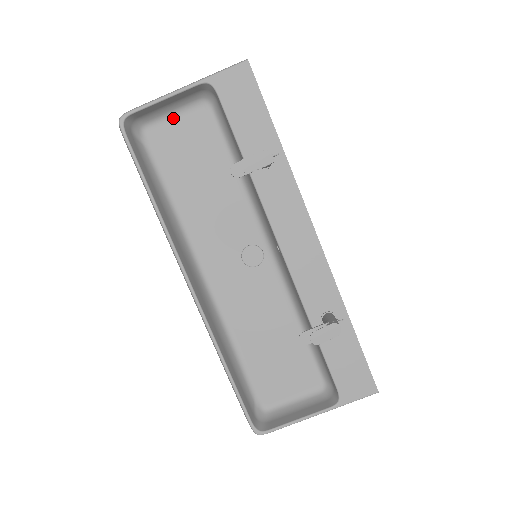
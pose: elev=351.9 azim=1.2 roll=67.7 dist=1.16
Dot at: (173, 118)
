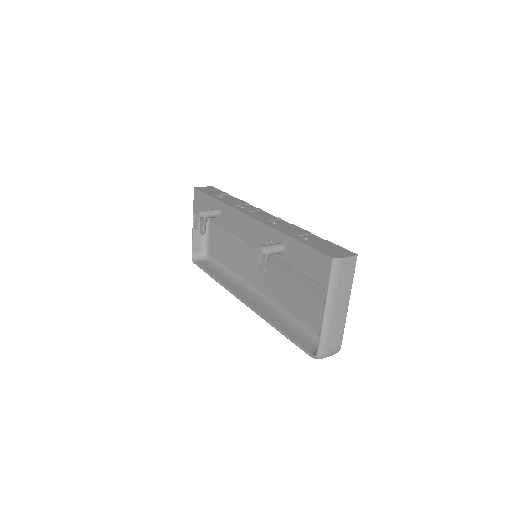
Dot at: (209, 238)
